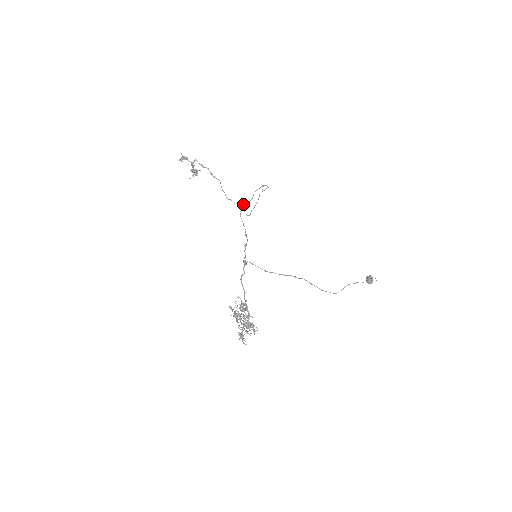
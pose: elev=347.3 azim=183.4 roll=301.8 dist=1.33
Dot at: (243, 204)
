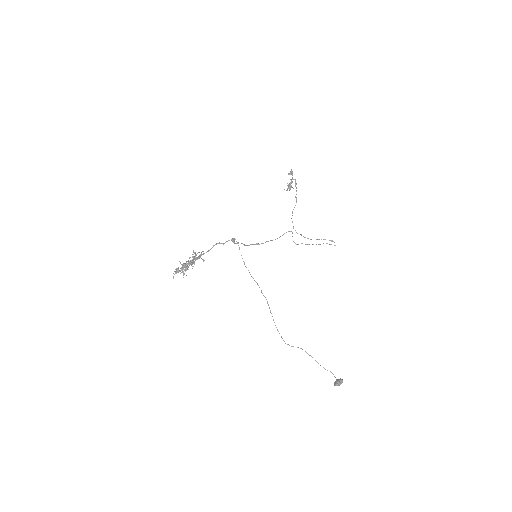
Dot at: occluded
